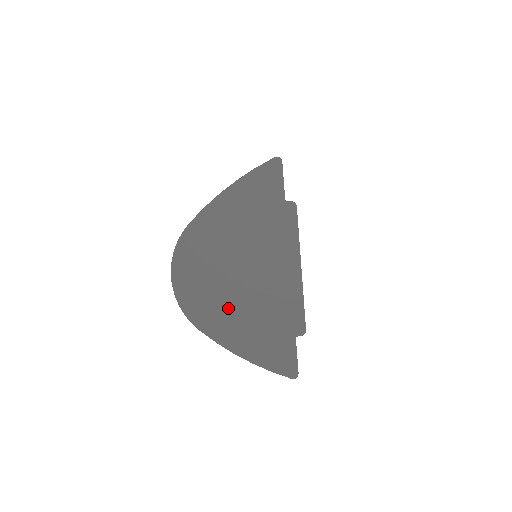
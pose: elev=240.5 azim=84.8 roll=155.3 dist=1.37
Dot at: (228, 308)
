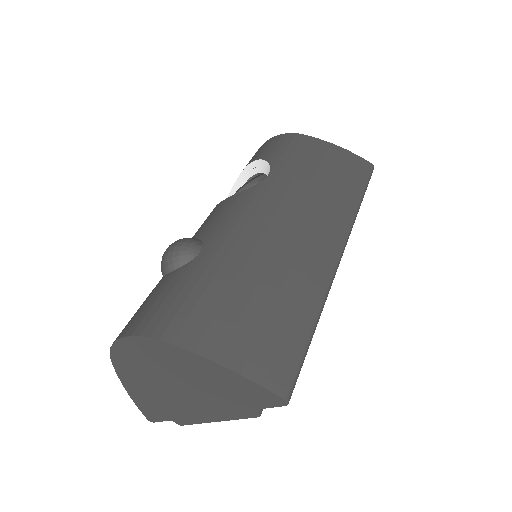
Dot at: (145, 380)
